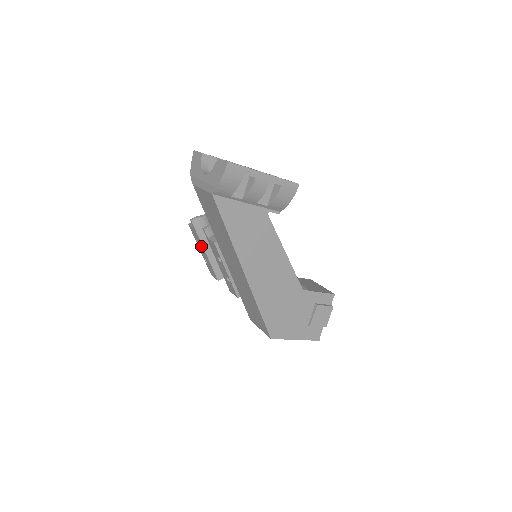
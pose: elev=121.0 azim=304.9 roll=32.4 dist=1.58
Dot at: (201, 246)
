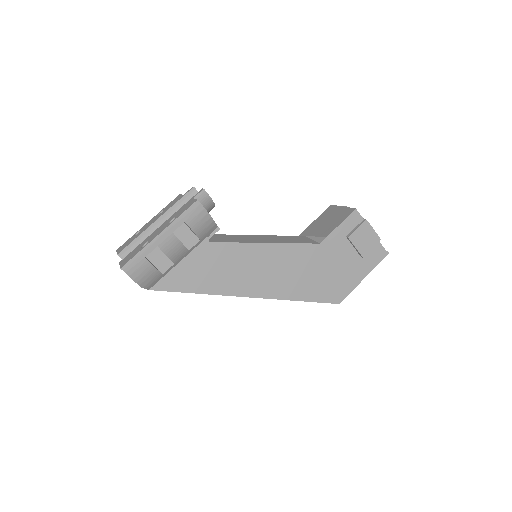
Dot at: occluded
